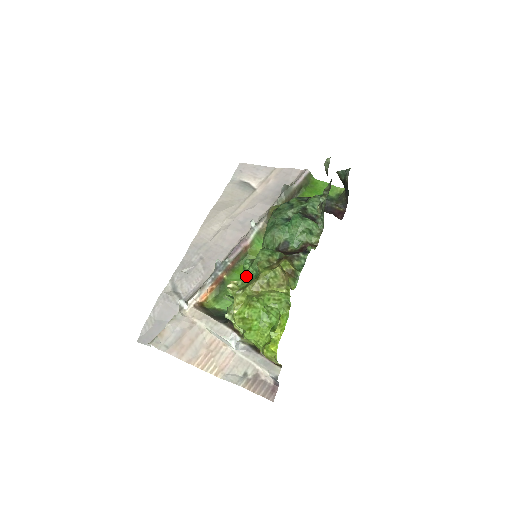
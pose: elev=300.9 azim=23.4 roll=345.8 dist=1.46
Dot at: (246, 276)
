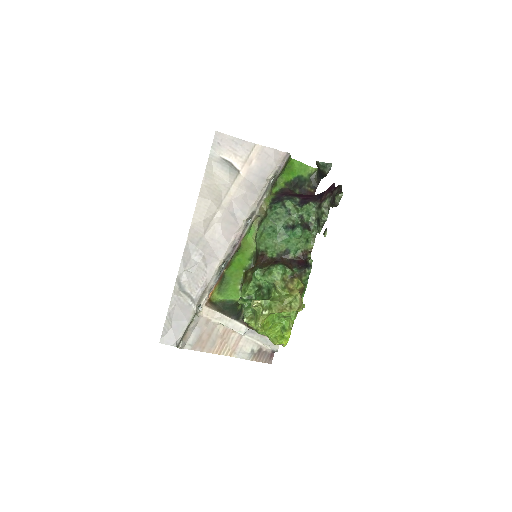
Dot at: (257, 284)
